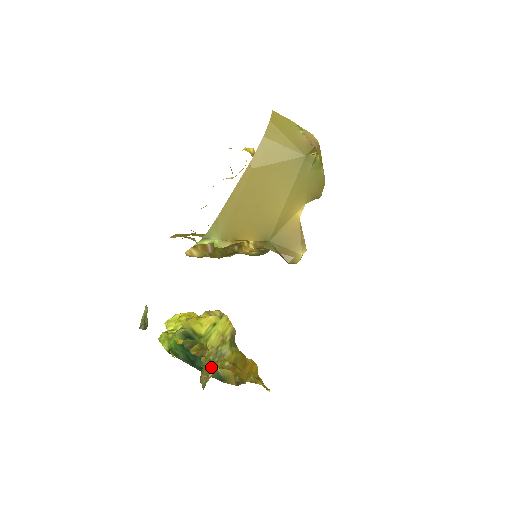
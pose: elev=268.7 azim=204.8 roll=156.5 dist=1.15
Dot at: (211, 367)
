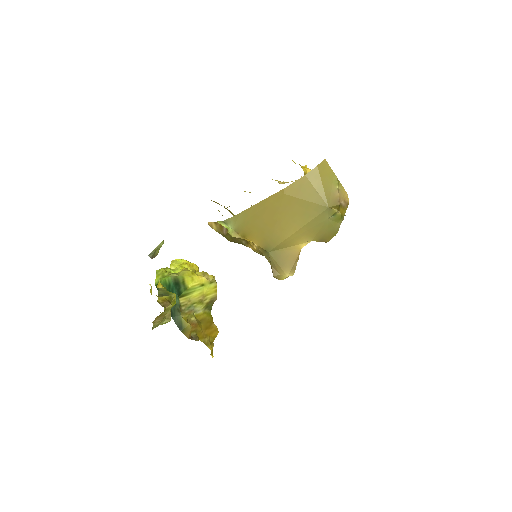
Dot at: (169, 317)
